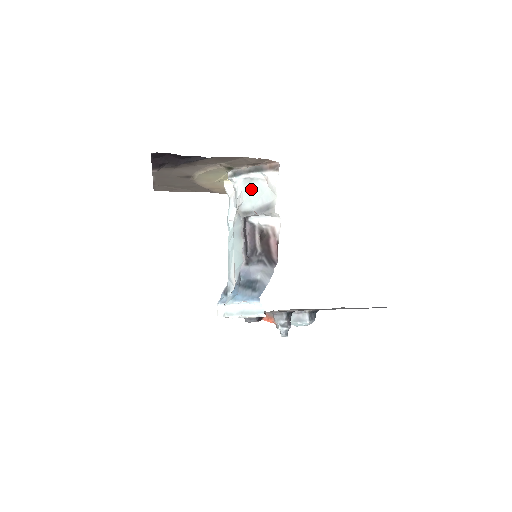
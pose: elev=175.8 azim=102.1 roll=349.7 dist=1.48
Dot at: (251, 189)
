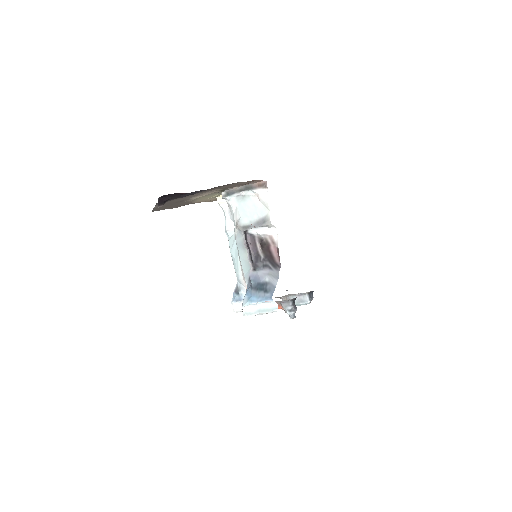
Dot at: (245, 205)
